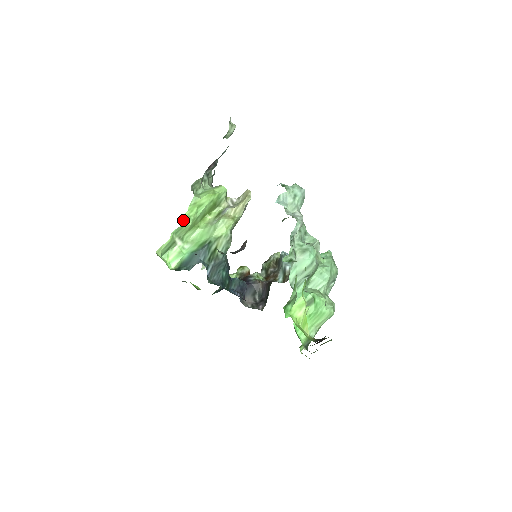
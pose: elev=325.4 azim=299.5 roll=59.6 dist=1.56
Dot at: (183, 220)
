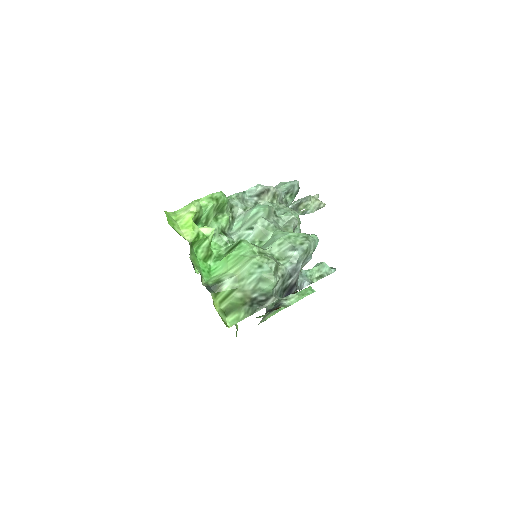
Dot at: occluded
